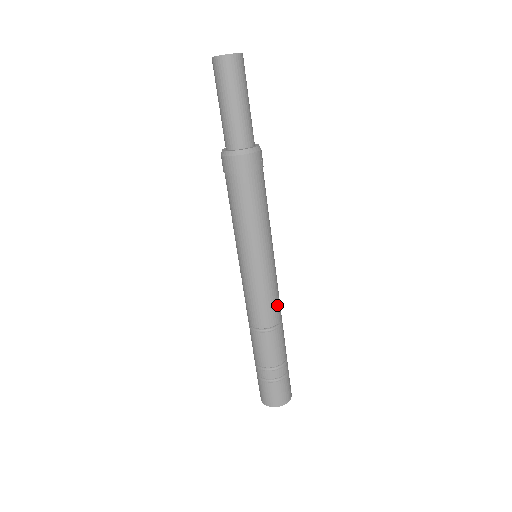
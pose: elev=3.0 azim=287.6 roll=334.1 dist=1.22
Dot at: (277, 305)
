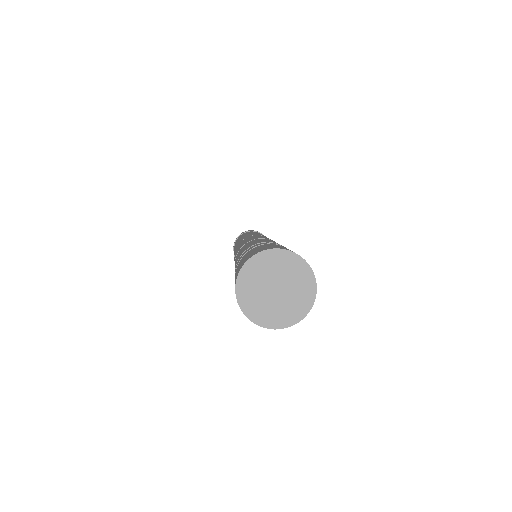
Dot at: occluded
